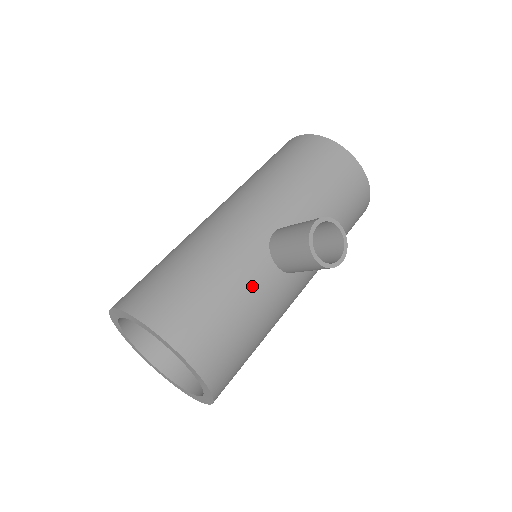
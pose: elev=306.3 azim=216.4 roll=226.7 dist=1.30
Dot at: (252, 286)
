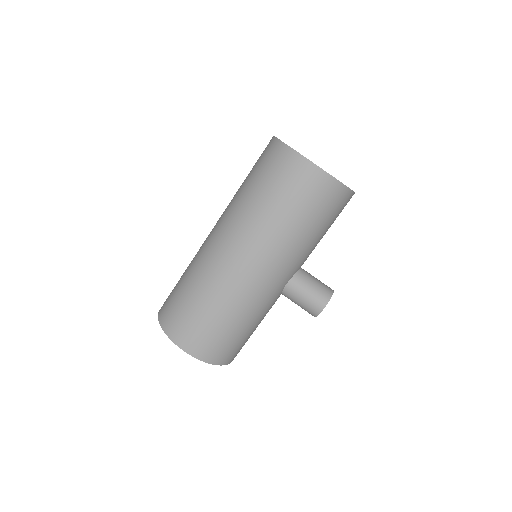
Dot at: occluded
